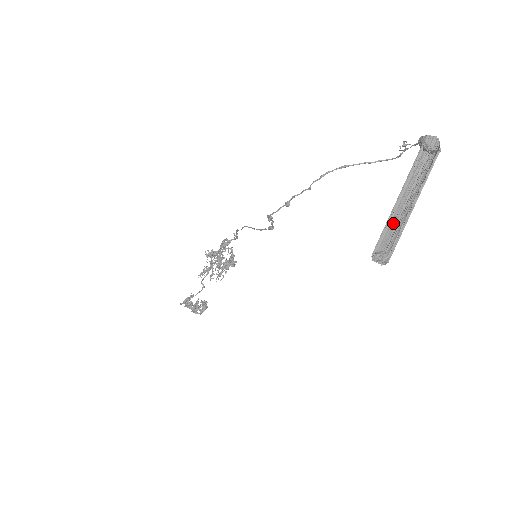
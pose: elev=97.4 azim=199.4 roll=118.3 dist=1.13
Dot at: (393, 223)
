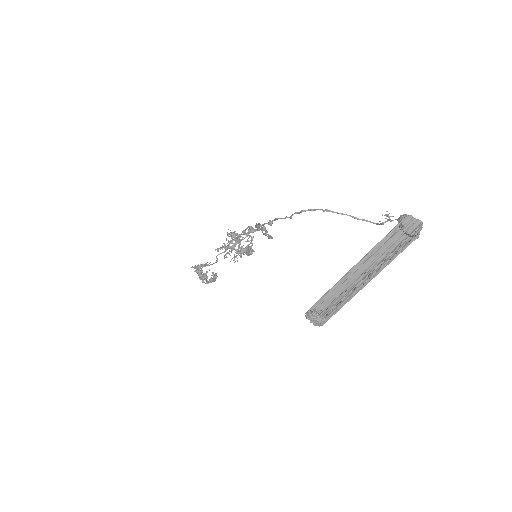
Dot at: (342, 289)
